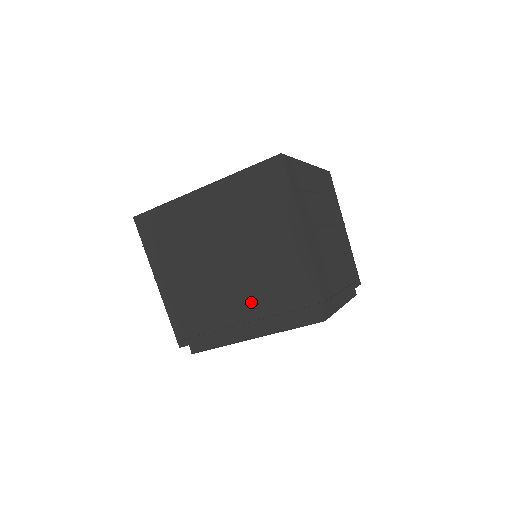
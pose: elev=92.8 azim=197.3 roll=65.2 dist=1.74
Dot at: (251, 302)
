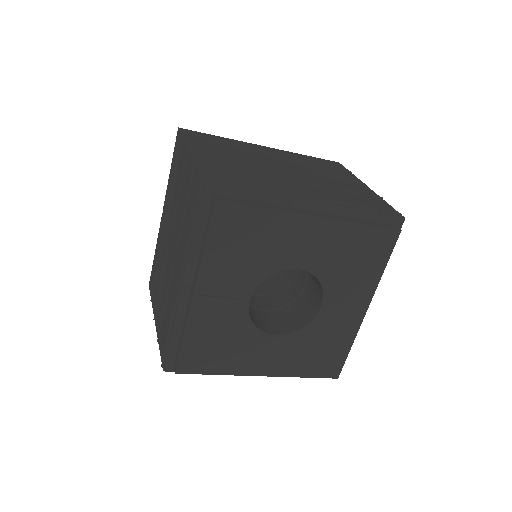
Dot at: (318, 192)
